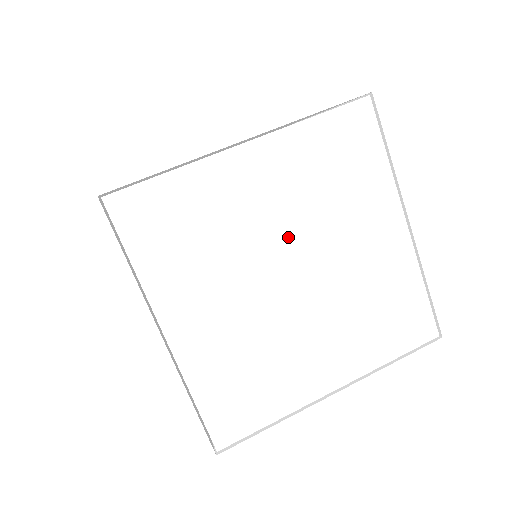
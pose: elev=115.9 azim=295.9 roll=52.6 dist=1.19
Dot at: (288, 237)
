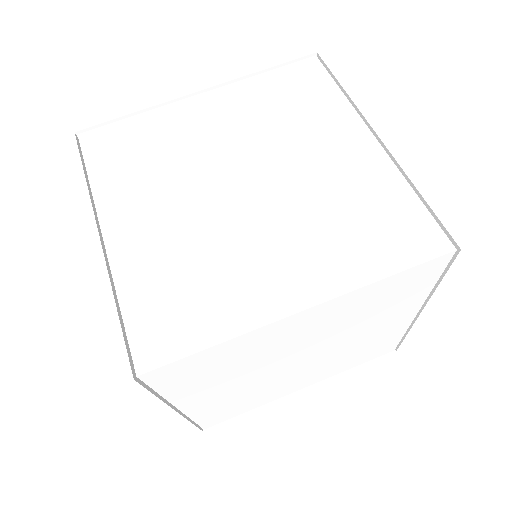
Dot at: (239, 154)
